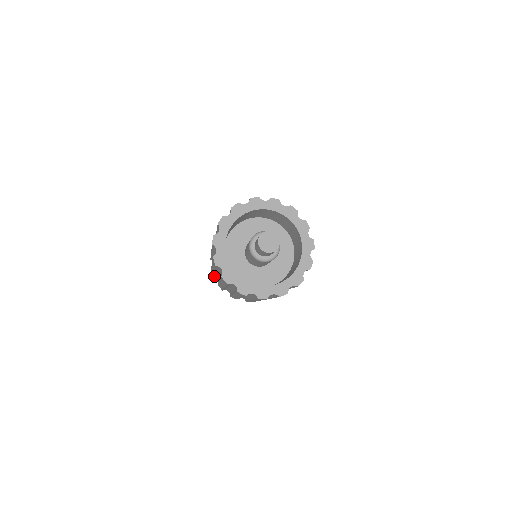
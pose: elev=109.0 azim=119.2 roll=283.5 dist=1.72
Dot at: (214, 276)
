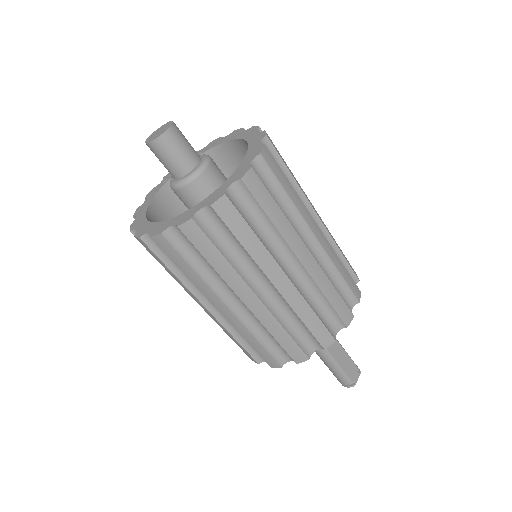
Dot at: (259, 363)
